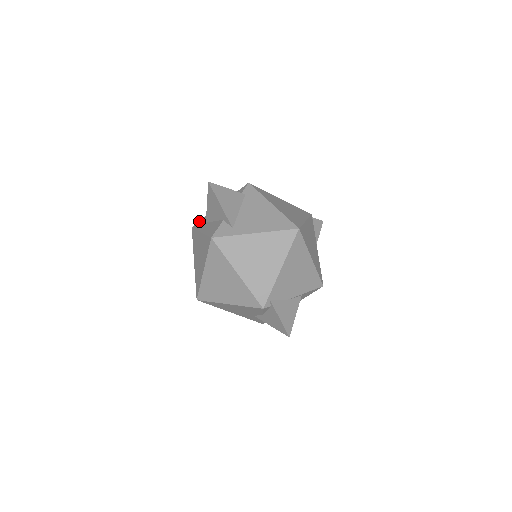
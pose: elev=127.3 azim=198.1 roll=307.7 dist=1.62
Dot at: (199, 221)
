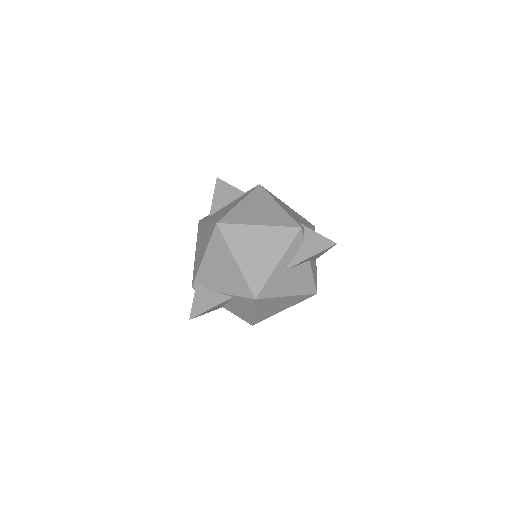
Dot at: occluded
